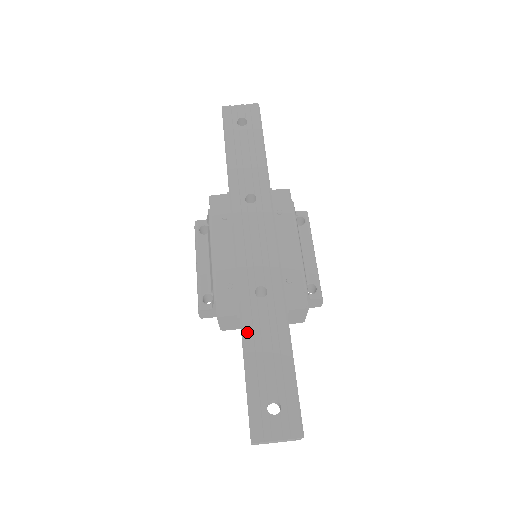
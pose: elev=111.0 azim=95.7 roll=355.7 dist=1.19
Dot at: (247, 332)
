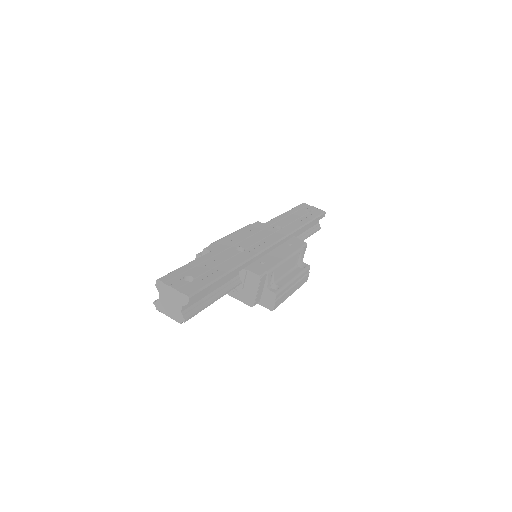
Dot at: (212, 253)
